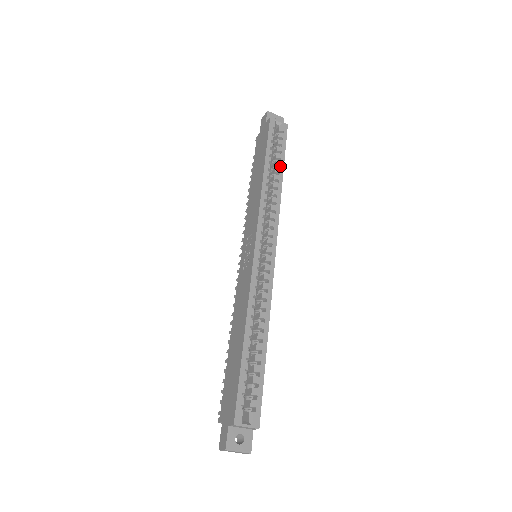
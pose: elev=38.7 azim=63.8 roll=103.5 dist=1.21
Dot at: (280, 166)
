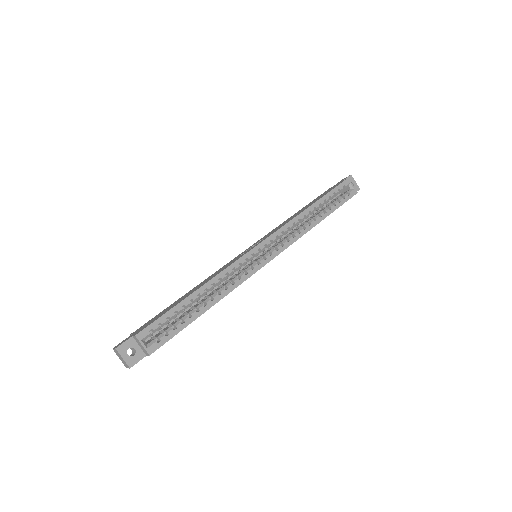
Dot at: (326, 213)
